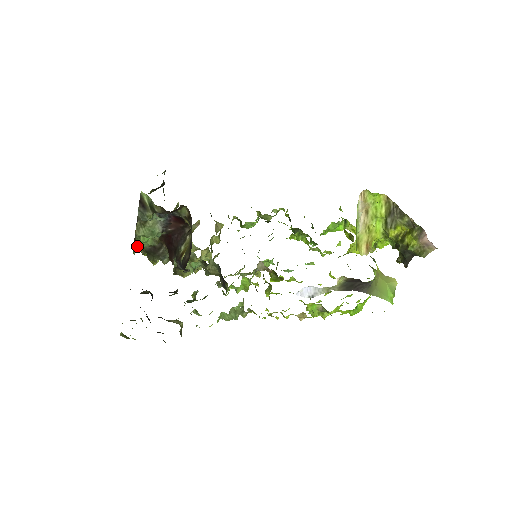
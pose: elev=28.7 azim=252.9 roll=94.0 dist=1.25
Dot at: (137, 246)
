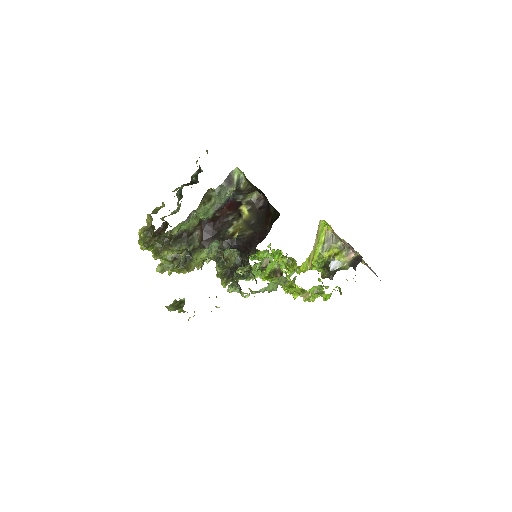
Dot at: (178, 226)
